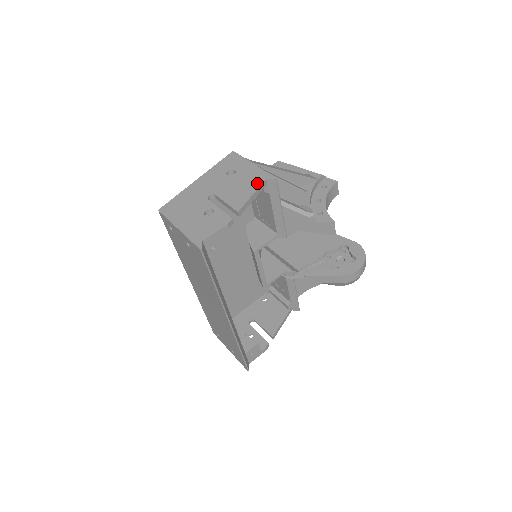
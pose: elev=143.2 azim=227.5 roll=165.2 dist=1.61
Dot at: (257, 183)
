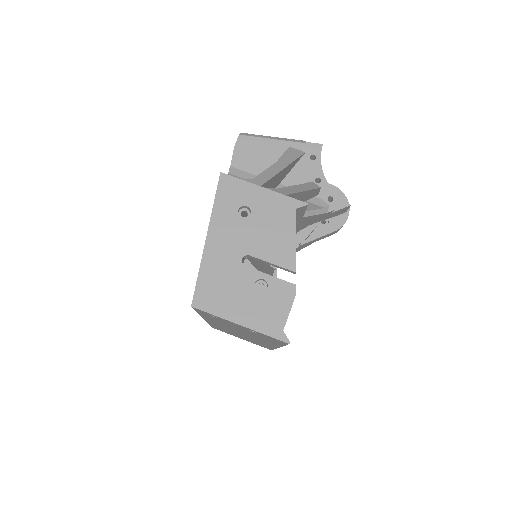
Dot at: (289, 219)
